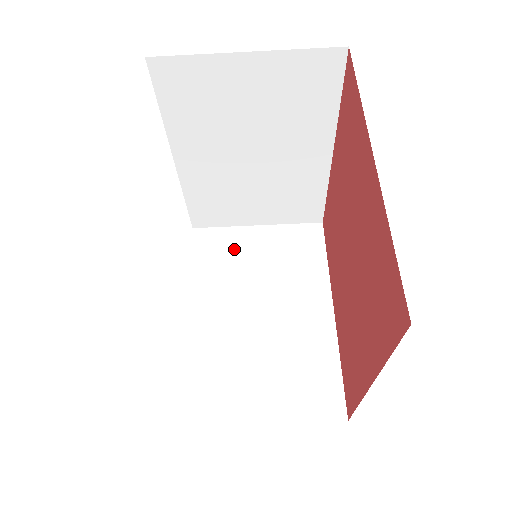
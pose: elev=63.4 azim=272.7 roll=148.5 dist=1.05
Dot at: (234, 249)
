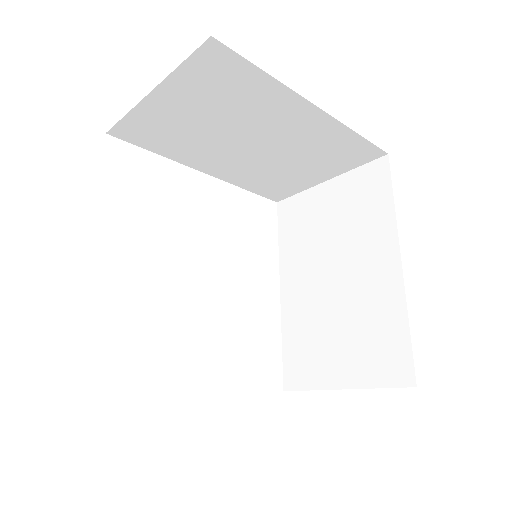
Dot at: (166, 124)
